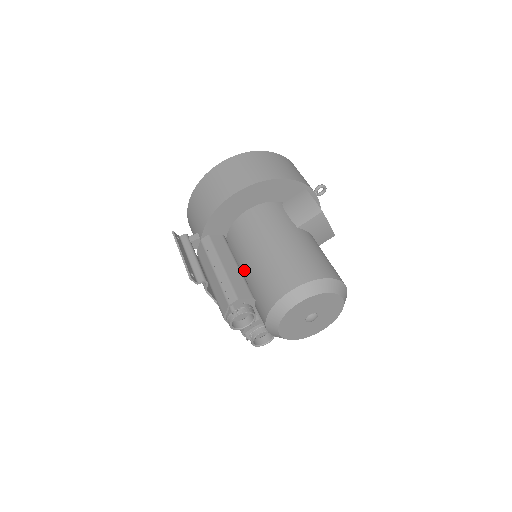
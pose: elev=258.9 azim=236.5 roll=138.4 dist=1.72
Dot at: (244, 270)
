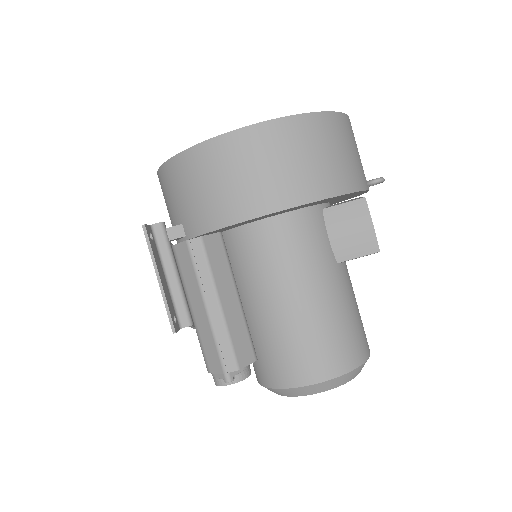
Dot at: (247, 306)
